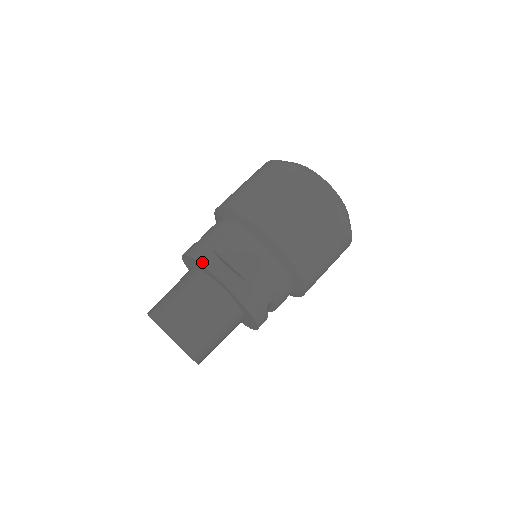
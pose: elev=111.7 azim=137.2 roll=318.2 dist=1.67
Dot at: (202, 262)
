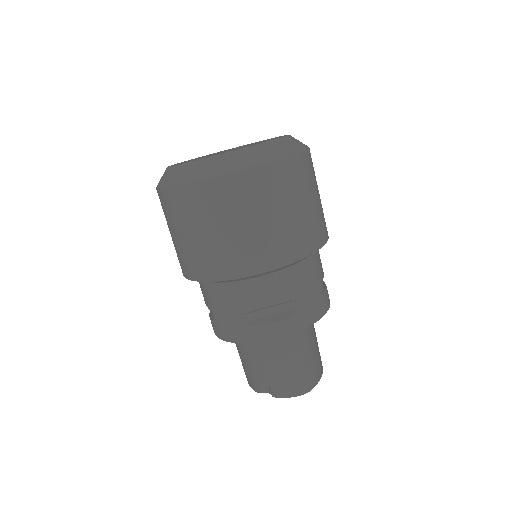
Dot at: (251, 341)
